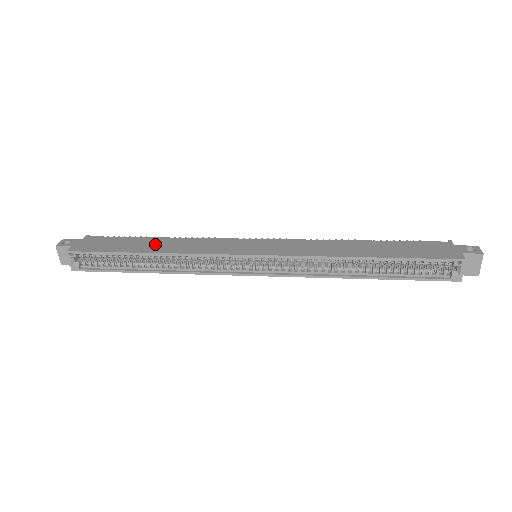
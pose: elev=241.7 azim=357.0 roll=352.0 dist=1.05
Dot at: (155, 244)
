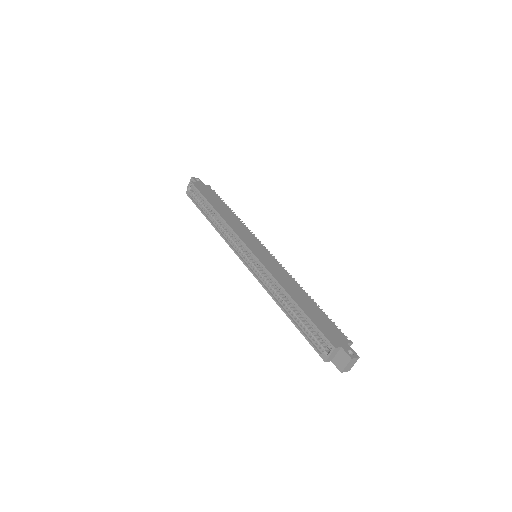
Dot at: (225, 210)
